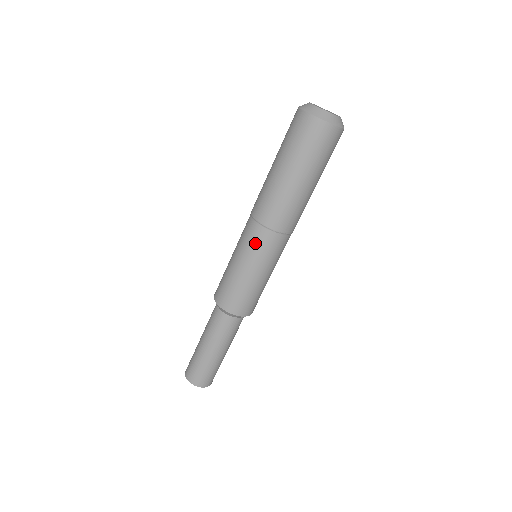
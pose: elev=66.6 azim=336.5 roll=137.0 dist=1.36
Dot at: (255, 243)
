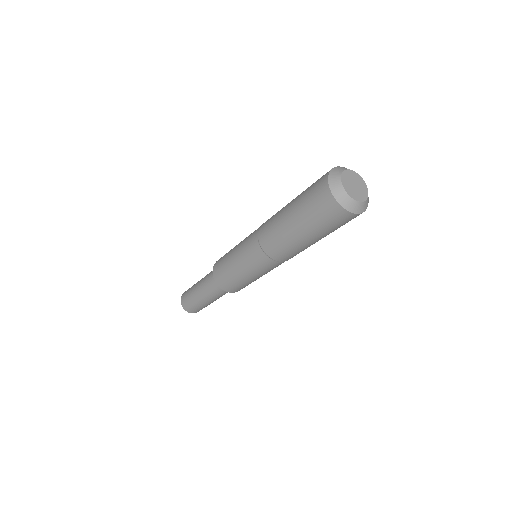
Dot at: (249, 250)
